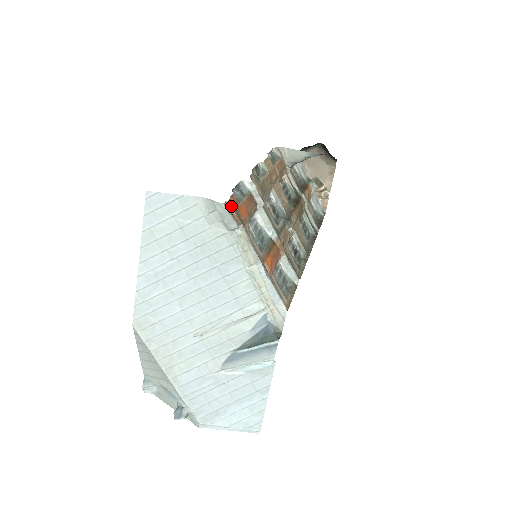
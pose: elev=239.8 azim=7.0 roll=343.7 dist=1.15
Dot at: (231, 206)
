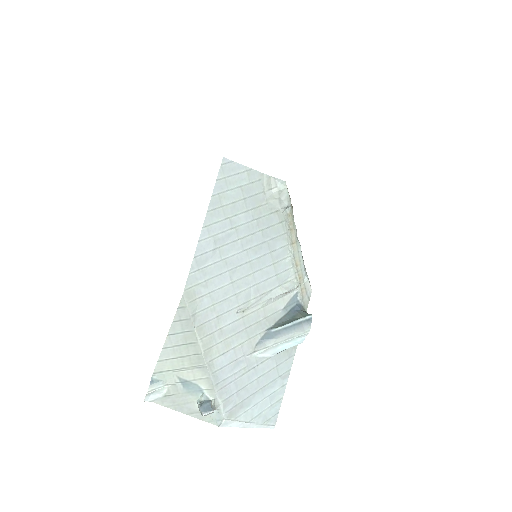
Dot at: occluded
